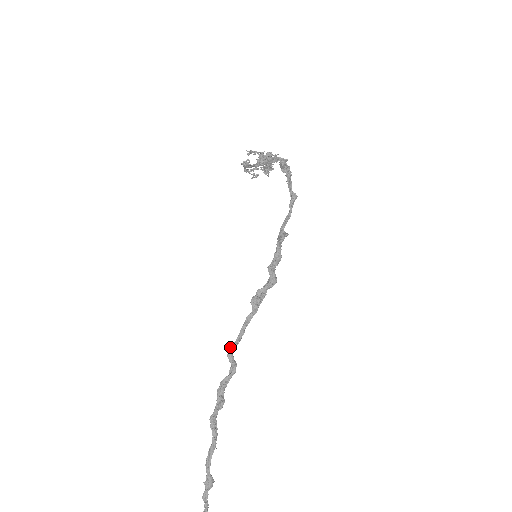
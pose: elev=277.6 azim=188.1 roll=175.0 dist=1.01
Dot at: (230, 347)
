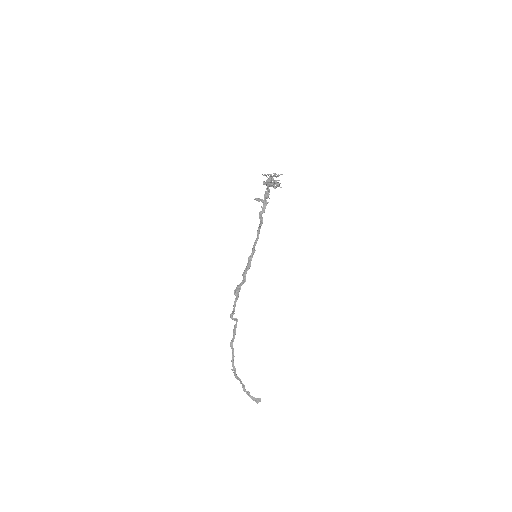
Dot at: (231, 313)
